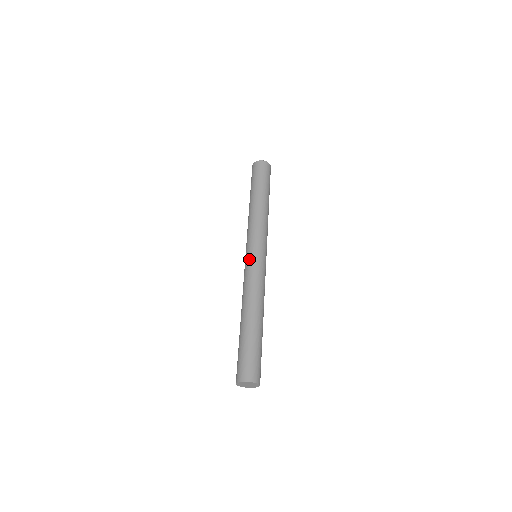
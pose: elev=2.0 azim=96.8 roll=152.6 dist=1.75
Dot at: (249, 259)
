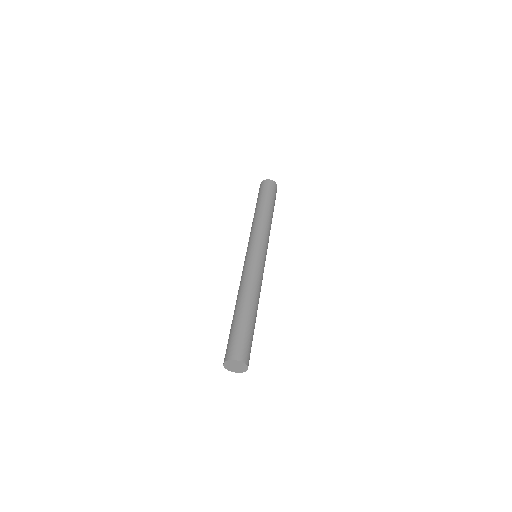
Dot at: (255, 255)
